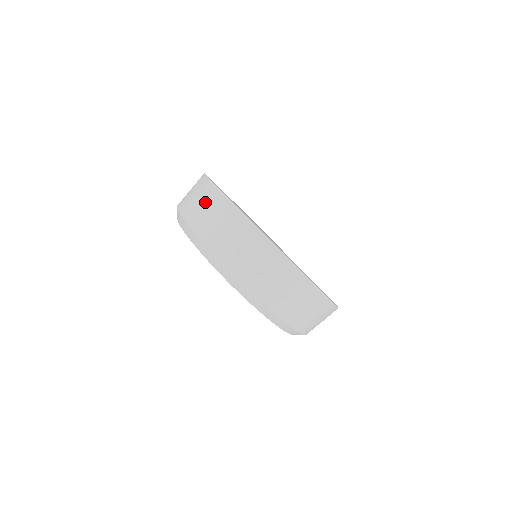
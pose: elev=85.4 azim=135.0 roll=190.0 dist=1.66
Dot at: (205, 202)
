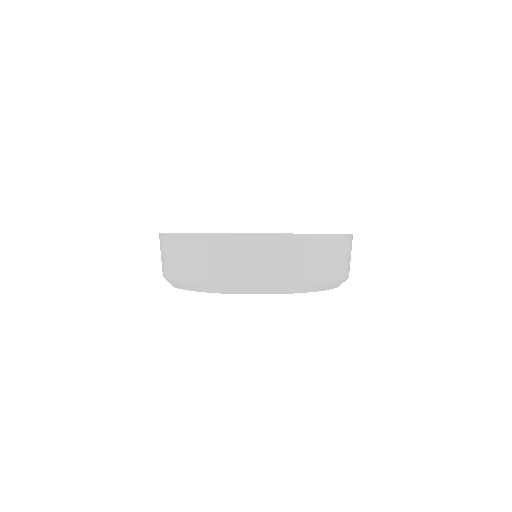
Dot at: (178, 253)
